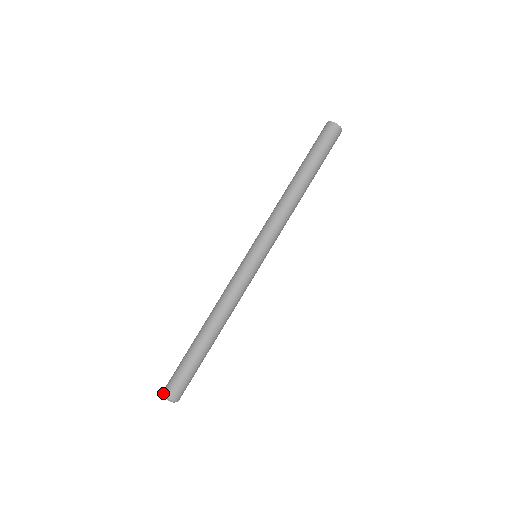
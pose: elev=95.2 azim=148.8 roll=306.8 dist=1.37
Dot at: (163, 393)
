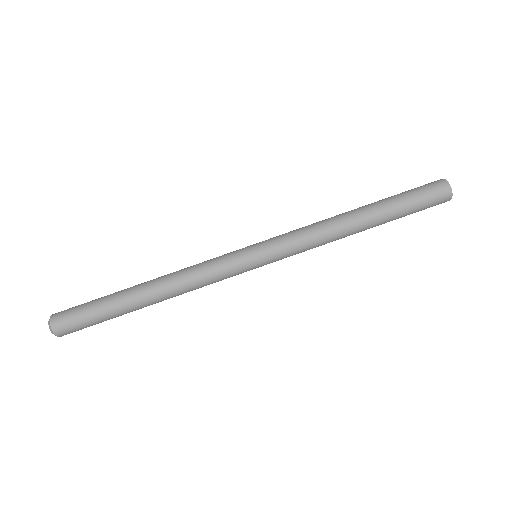
Dot at: (51, 315)
